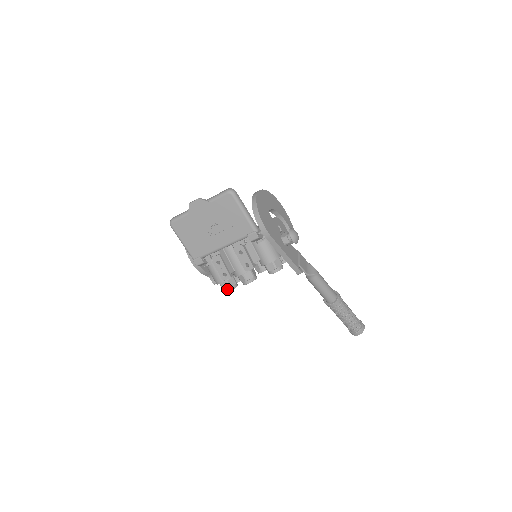
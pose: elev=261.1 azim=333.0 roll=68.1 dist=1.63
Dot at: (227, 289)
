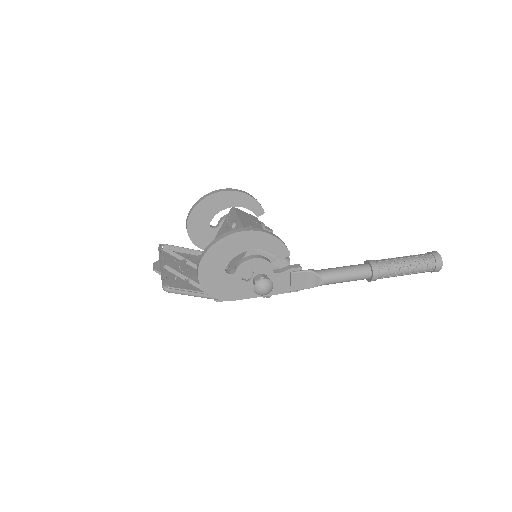
Dot at: occluded
